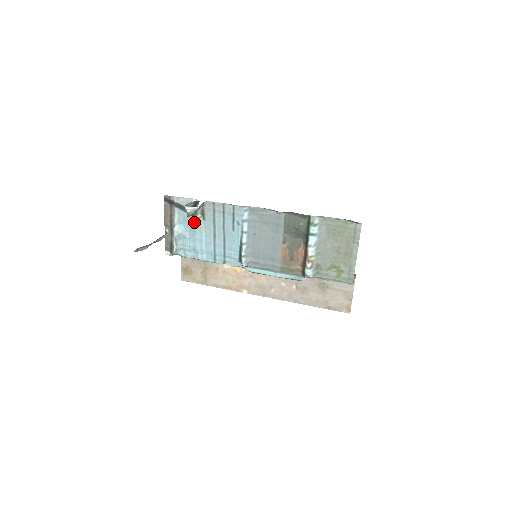
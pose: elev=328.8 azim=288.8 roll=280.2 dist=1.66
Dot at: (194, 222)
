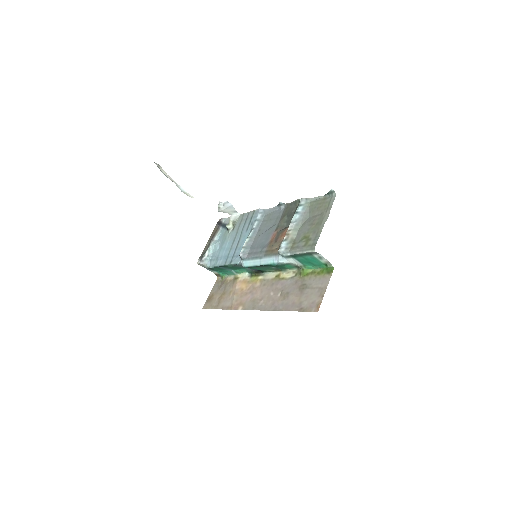
Dot at: (227, 234)
